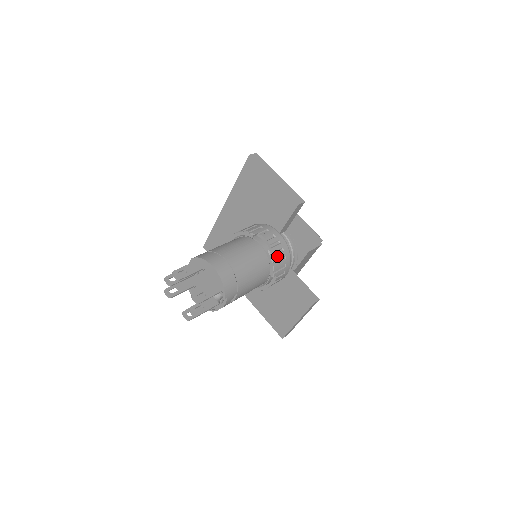
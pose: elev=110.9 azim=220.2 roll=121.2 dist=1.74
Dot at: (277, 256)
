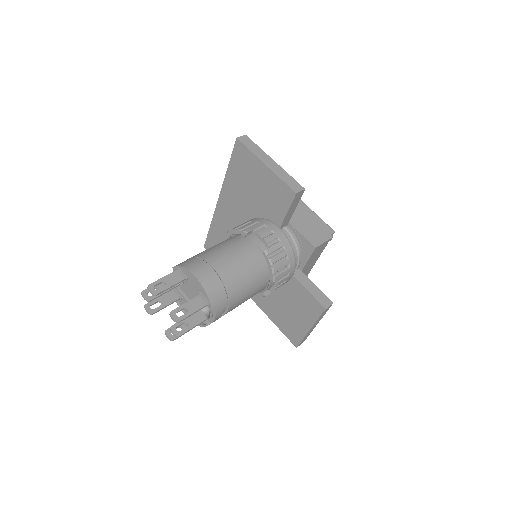
Dot at: (276, 256)
